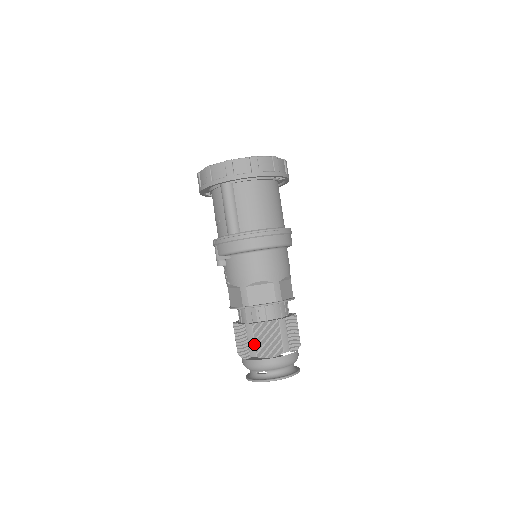
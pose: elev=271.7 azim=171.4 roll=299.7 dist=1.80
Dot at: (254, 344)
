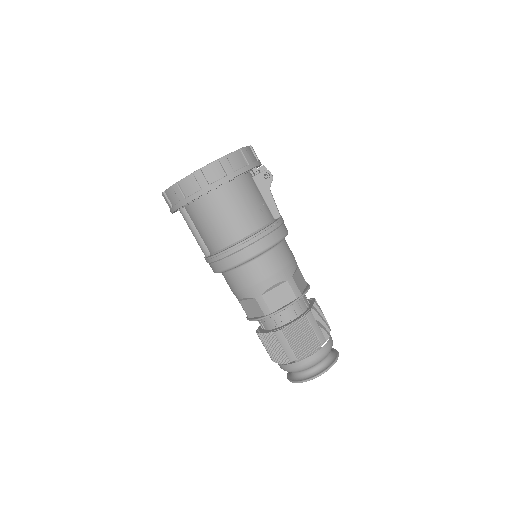
Dot at: occluded
